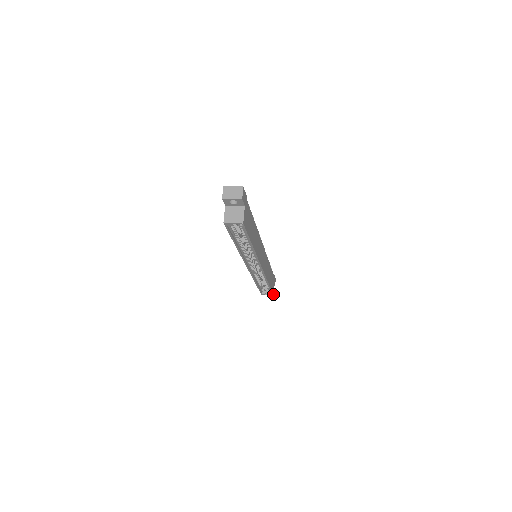
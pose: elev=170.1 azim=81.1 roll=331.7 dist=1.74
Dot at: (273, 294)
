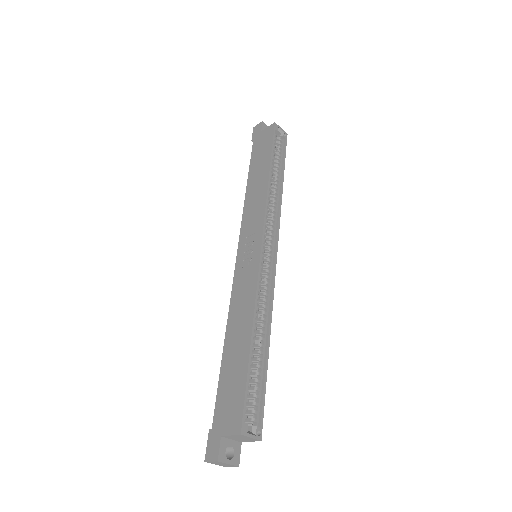
Dot at: (259, 437)
